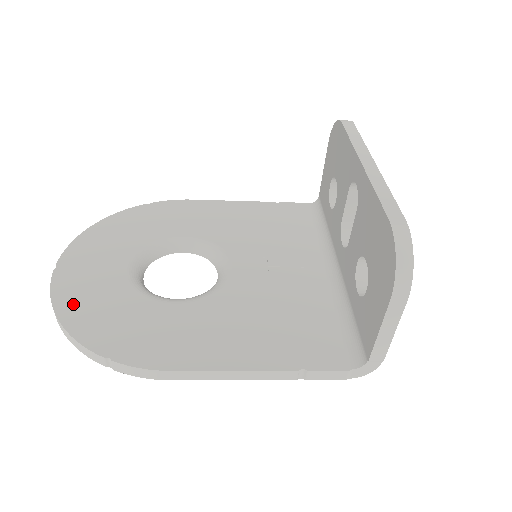
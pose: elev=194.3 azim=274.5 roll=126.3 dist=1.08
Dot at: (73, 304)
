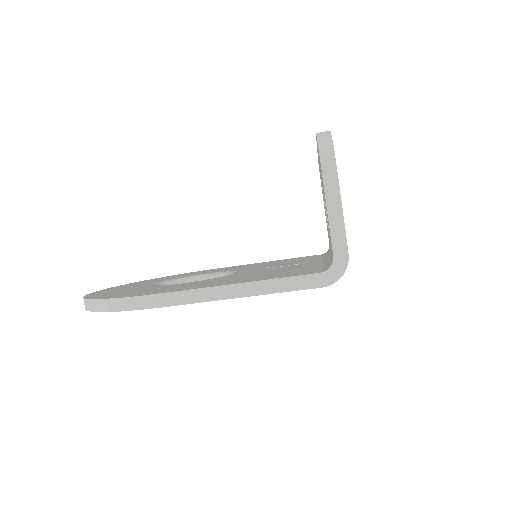
Dot at: (99, 294)
